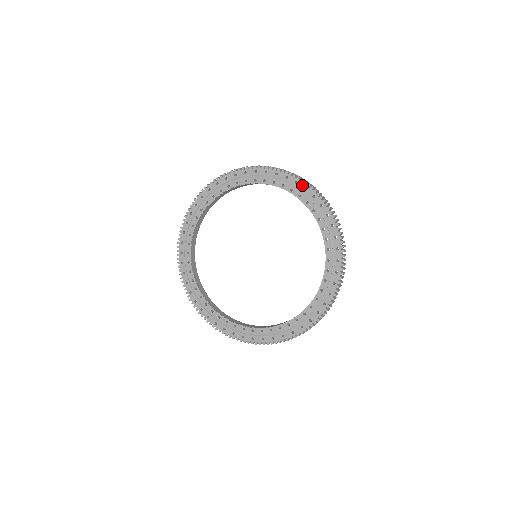
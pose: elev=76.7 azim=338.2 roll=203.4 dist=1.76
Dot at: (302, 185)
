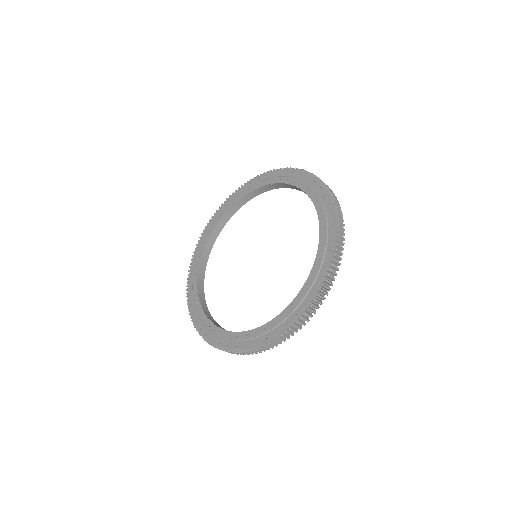
Dot at: (262, 177)
